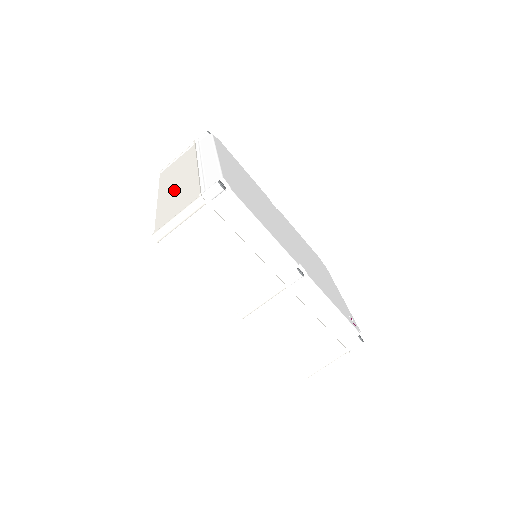
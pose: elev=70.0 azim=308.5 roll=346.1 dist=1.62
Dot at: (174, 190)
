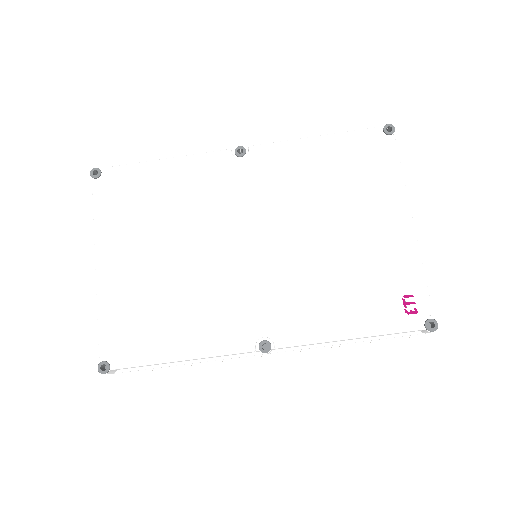
Dot at: occluded
